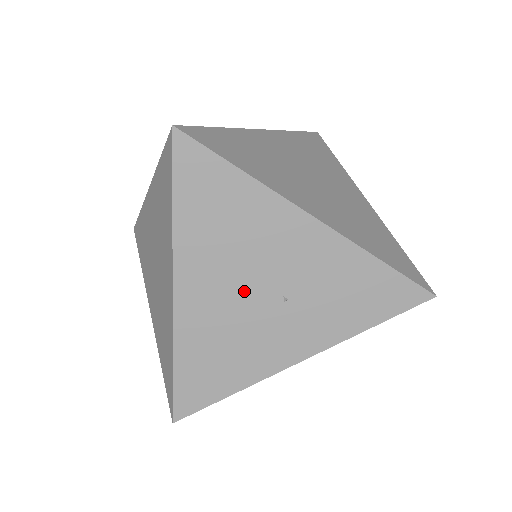
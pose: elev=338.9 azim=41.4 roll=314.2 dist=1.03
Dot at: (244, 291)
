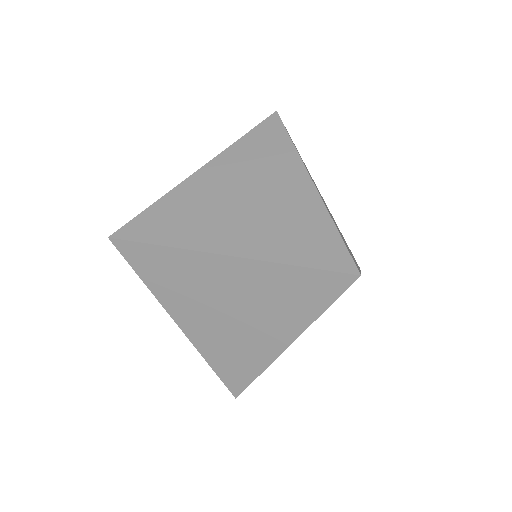
Dot at: occluded
